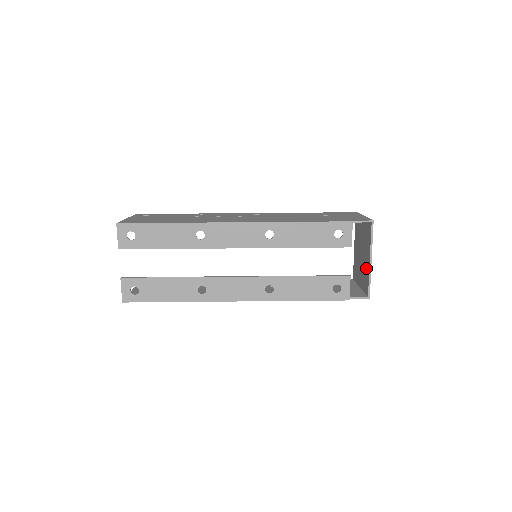
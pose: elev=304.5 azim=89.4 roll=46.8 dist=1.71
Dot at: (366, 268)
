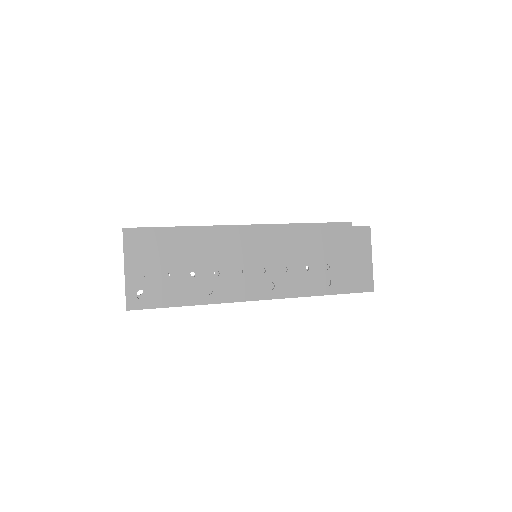
Dot at: occluded
